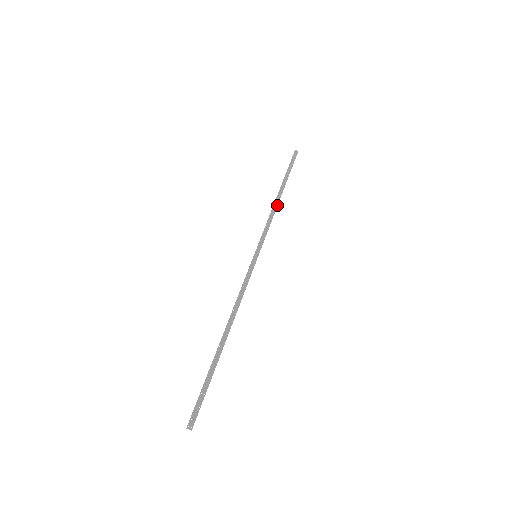
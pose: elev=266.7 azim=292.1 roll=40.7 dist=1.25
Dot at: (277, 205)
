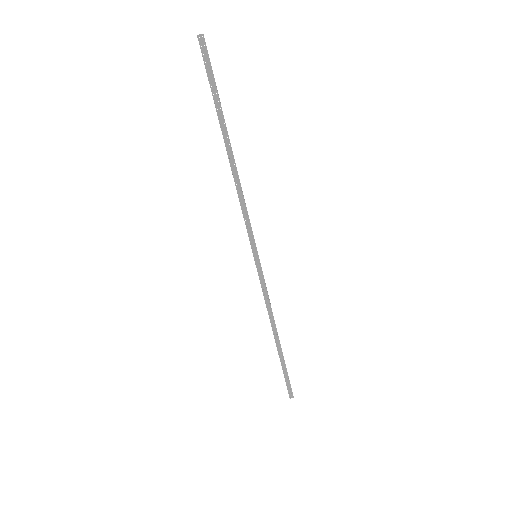
Dot at: (237, 174)
